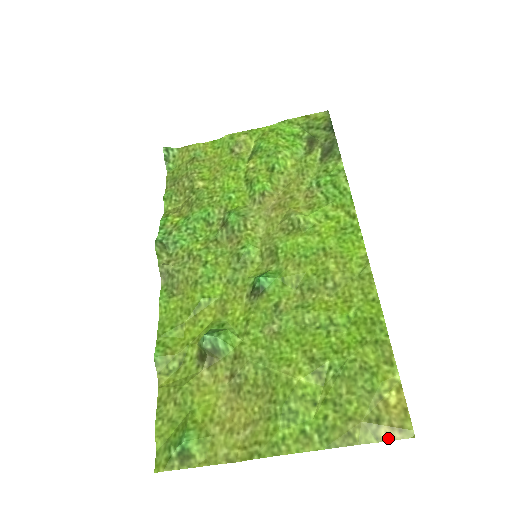
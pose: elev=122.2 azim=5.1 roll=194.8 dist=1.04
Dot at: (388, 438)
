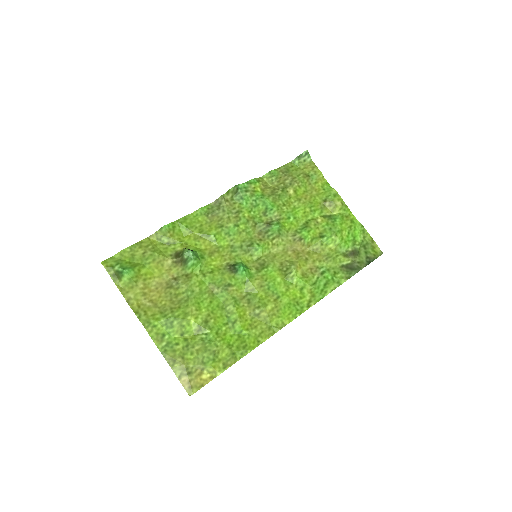
Dot at: (183, 382)
